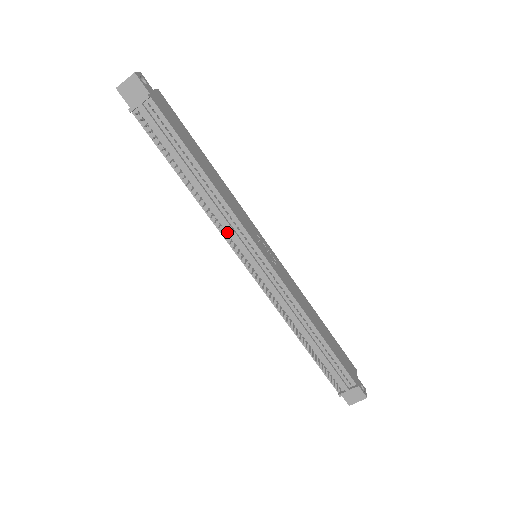
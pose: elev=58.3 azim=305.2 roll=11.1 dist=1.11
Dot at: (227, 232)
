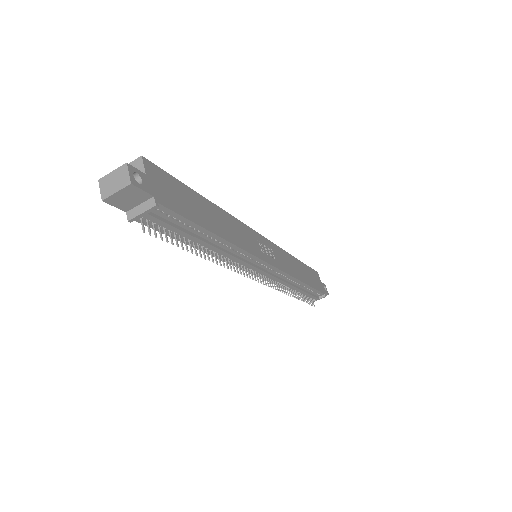
Dot at: (238, 263)
